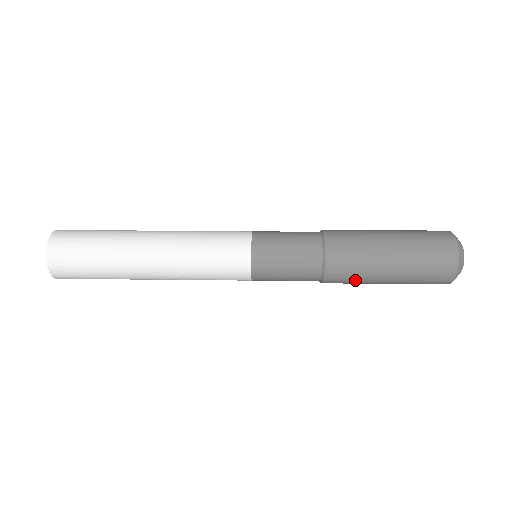
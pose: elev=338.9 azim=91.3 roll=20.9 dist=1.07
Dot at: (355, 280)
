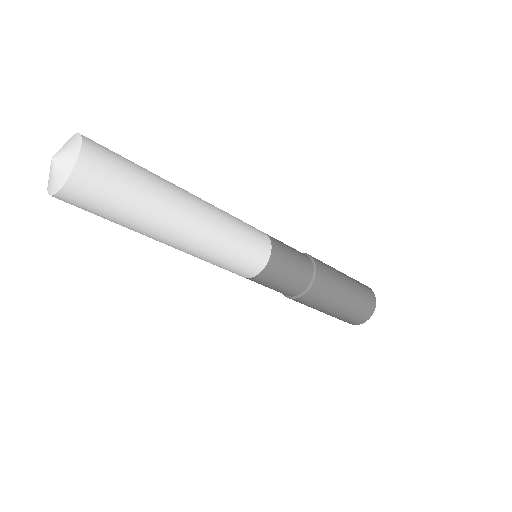
Dot at: (331, 288)
